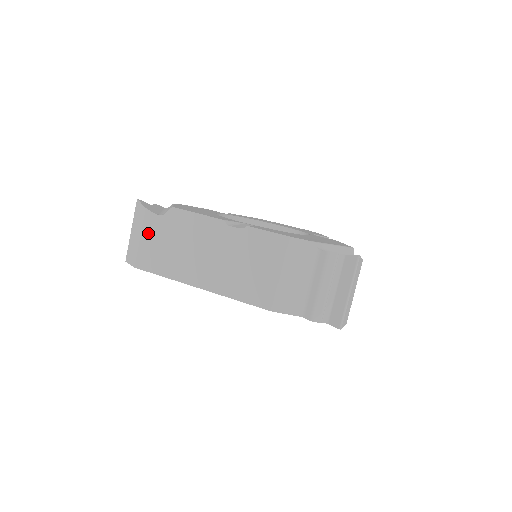
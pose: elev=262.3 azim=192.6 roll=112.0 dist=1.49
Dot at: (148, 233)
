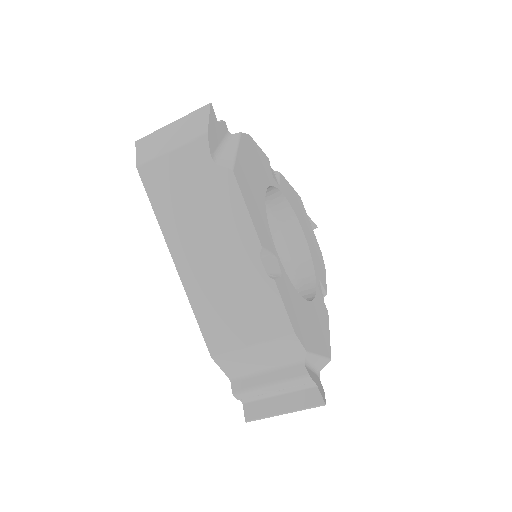
Dot at: (183, 158)
